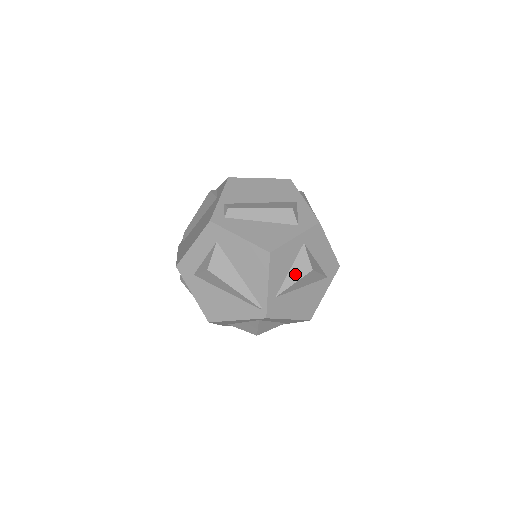
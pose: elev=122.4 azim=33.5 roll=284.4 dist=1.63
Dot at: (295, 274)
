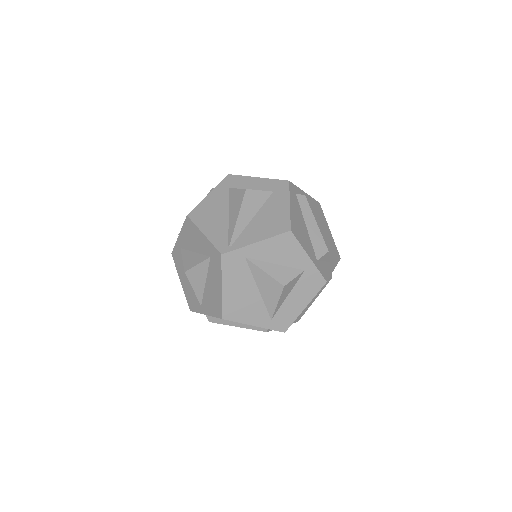
Dot at: (274, 270)
